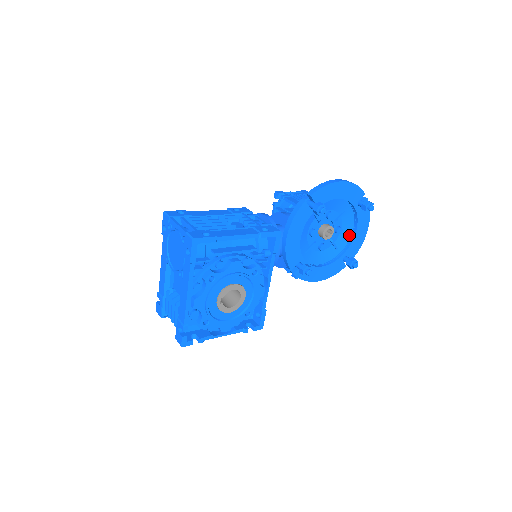
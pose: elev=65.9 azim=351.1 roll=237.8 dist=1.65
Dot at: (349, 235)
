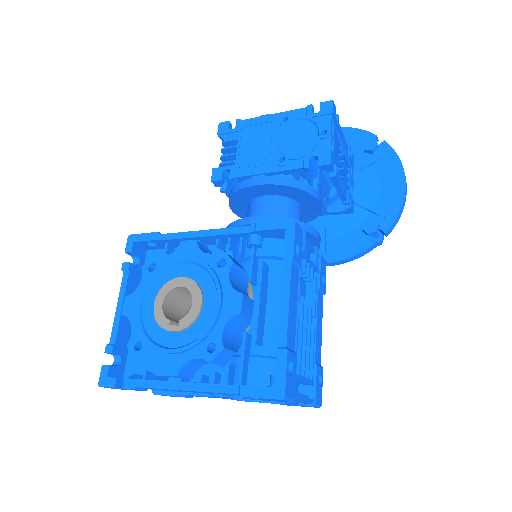
Dot at: occluded
